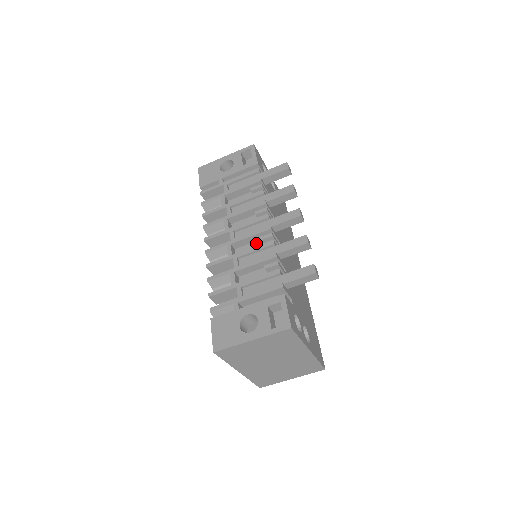
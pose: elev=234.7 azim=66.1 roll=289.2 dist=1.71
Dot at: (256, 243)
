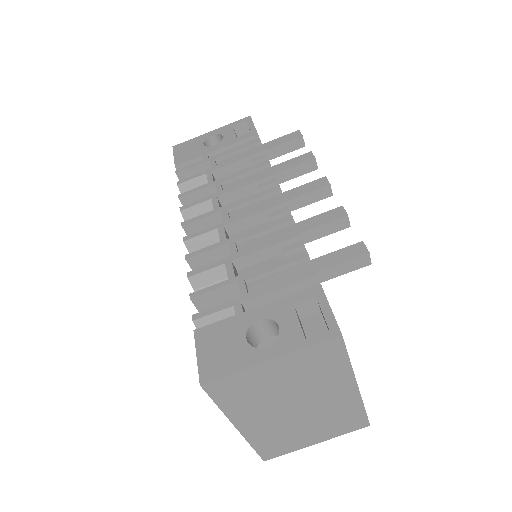
Dot at: occluded
